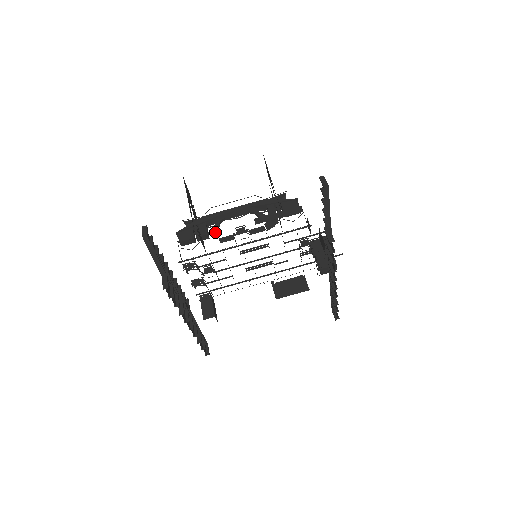
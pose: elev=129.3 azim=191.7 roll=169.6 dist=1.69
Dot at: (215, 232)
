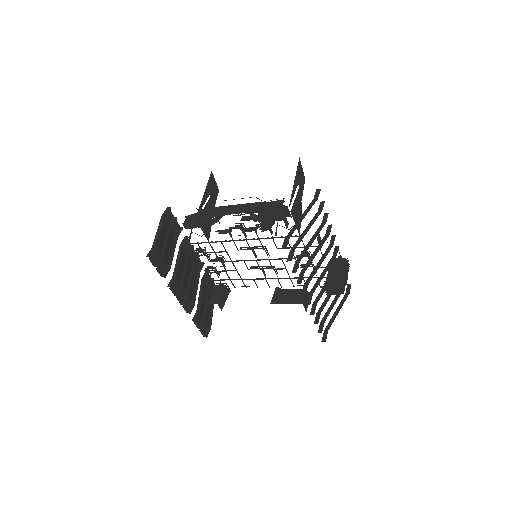
Dot at: (213, 222)
